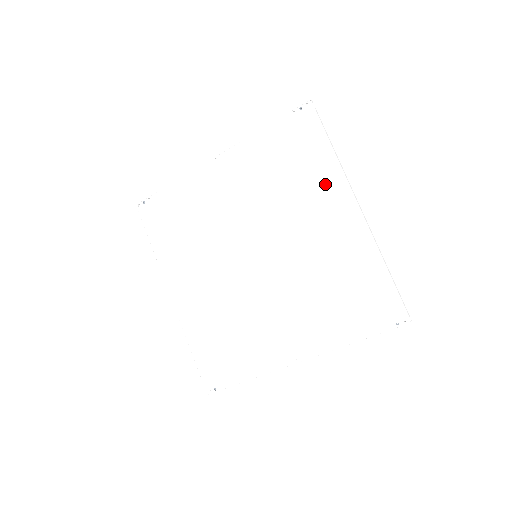
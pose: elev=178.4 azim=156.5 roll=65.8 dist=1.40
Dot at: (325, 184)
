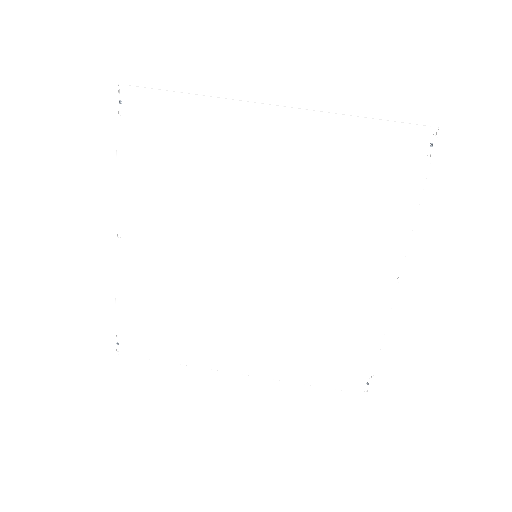
Dot at: (226, 129)
